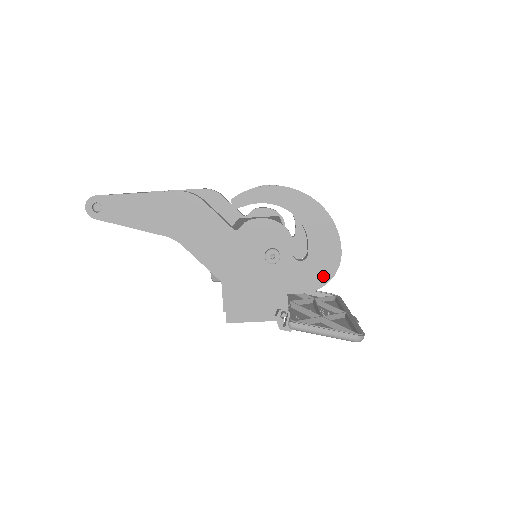
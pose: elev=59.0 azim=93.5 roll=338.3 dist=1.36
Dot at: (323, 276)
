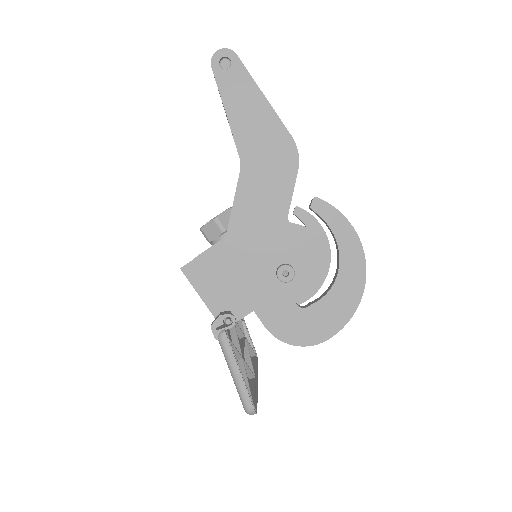
Dot at: (295, 336)
